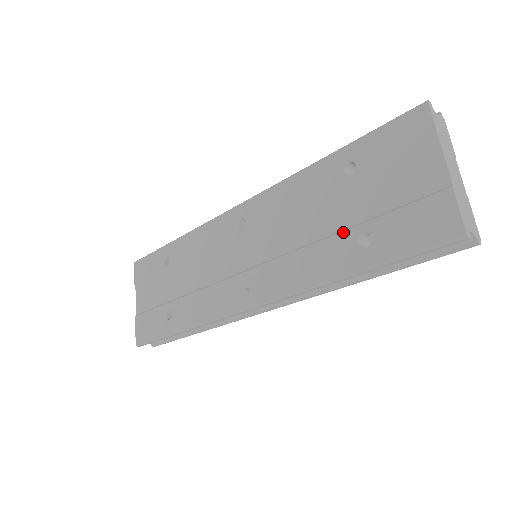
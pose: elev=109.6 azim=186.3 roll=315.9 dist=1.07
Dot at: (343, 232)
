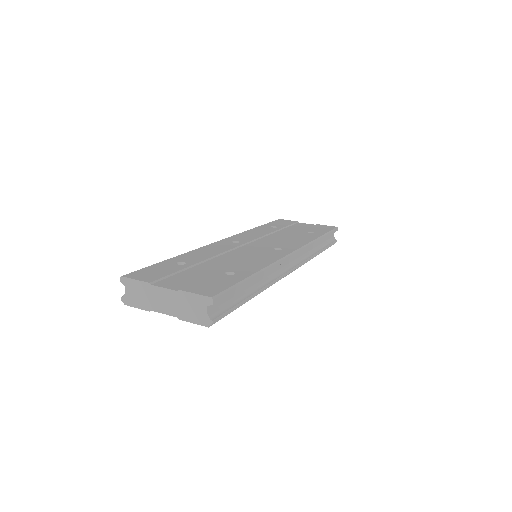
Dot at: (299, 233)
